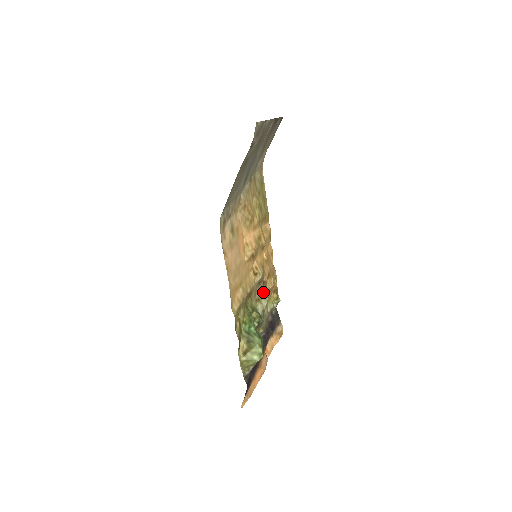
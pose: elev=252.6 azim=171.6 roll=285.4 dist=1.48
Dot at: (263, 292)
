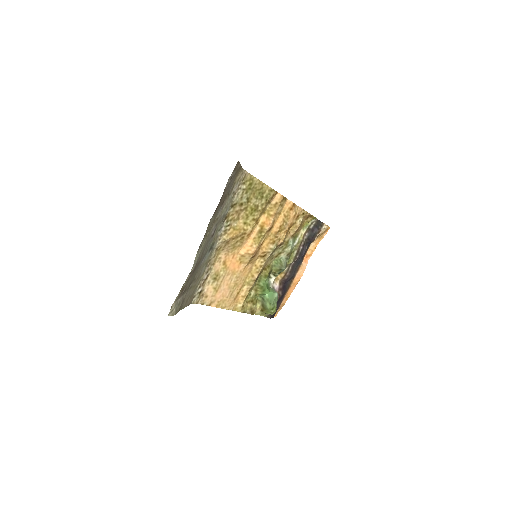
Dot at: (283, 246)
